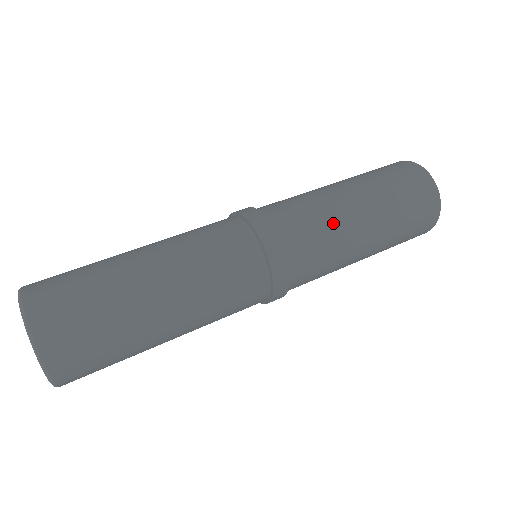
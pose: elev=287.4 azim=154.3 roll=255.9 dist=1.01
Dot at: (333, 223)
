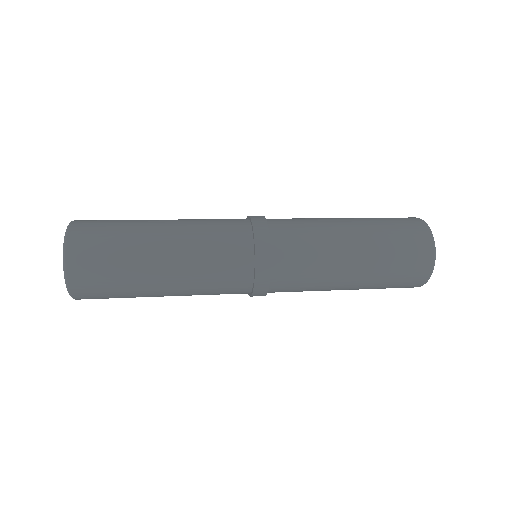
Dot at: (323, 264)
